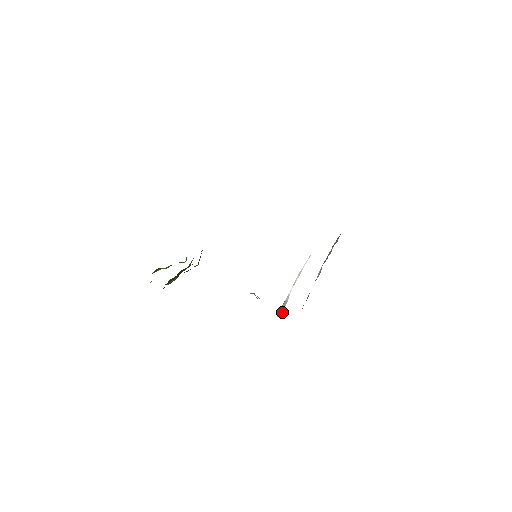
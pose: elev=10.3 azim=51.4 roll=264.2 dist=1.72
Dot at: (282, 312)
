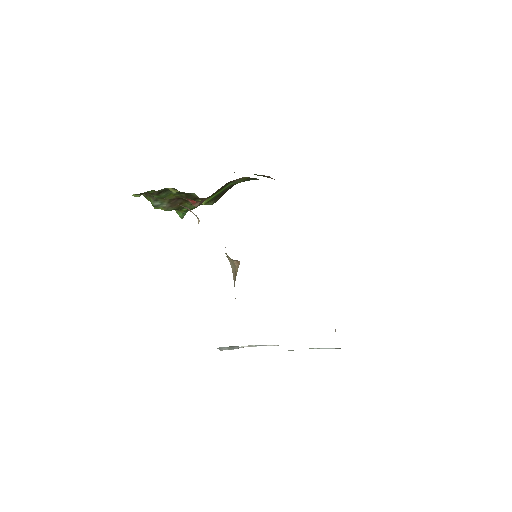
Dot at: (224, 349)
